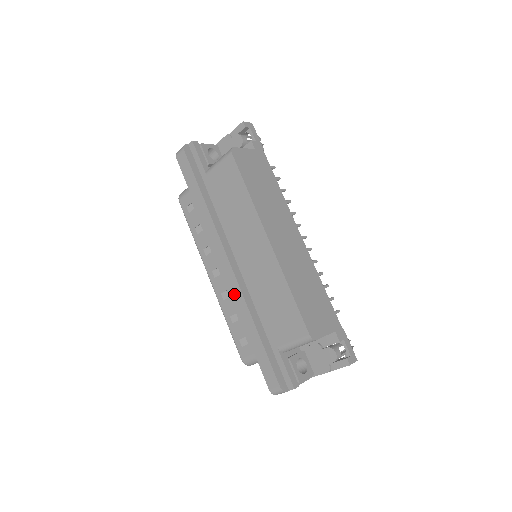
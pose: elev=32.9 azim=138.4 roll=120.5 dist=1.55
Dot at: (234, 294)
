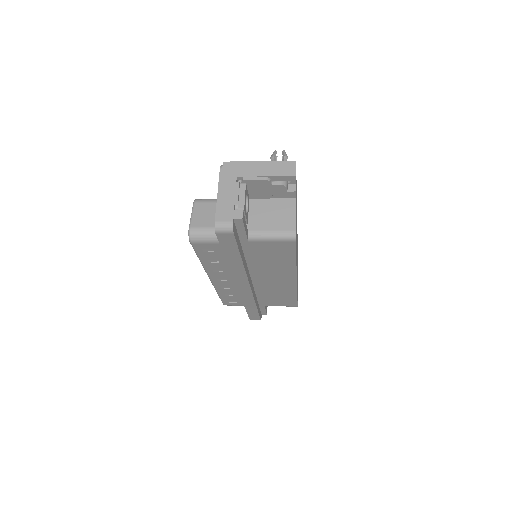
Dot at: (244, 297)
